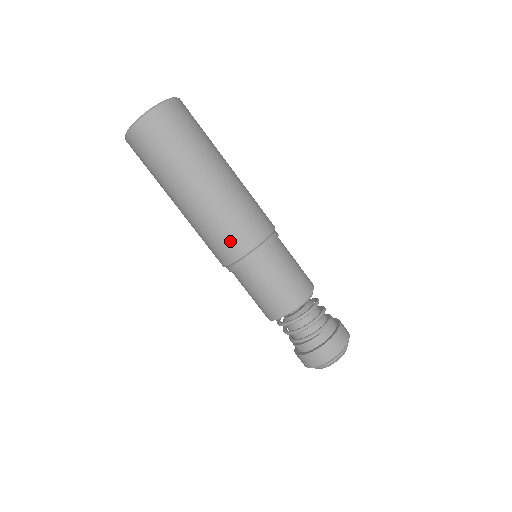
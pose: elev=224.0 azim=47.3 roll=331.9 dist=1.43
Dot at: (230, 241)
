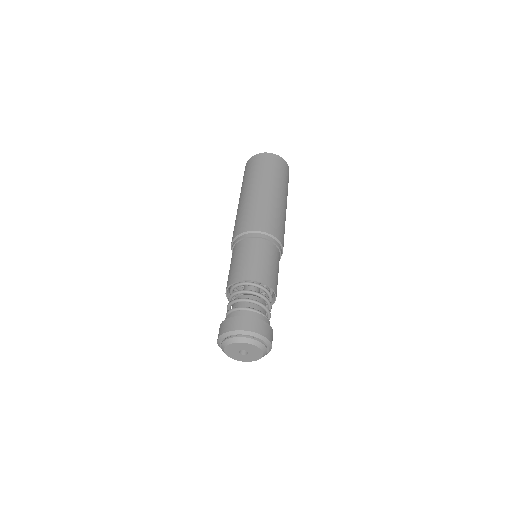
Dot at: (268, 222)
